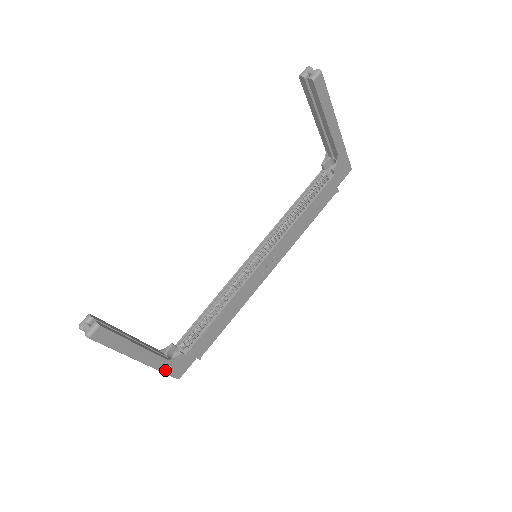
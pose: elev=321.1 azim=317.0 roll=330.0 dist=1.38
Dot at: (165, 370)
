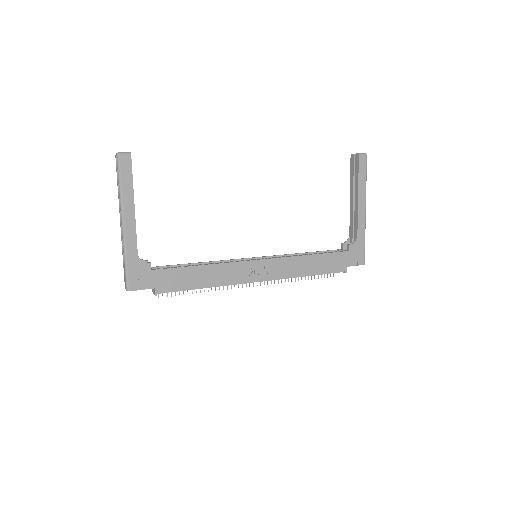
Dot at: (128, 263)
